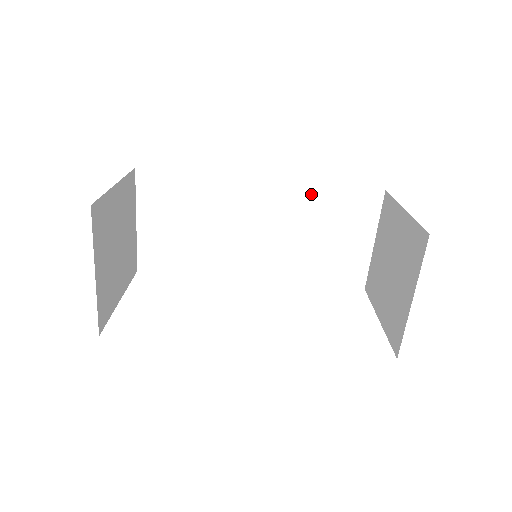
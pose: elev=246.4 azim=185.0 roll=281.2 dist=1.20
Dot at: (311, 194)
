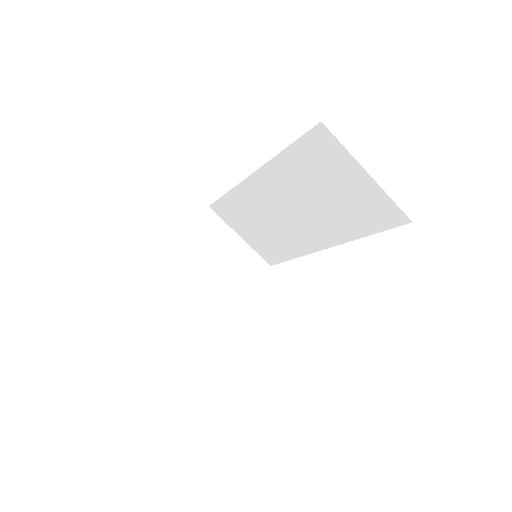
Dot at: (284, 165)
